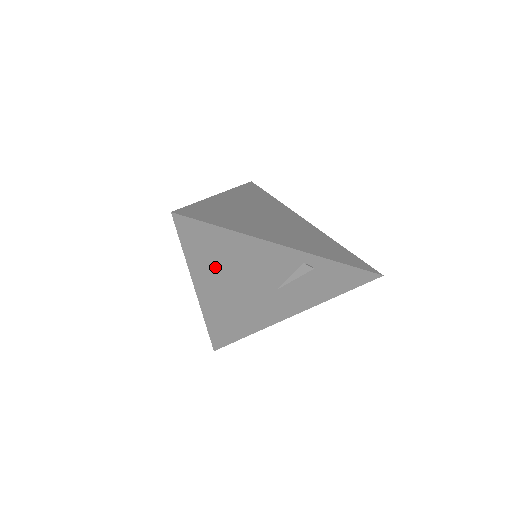
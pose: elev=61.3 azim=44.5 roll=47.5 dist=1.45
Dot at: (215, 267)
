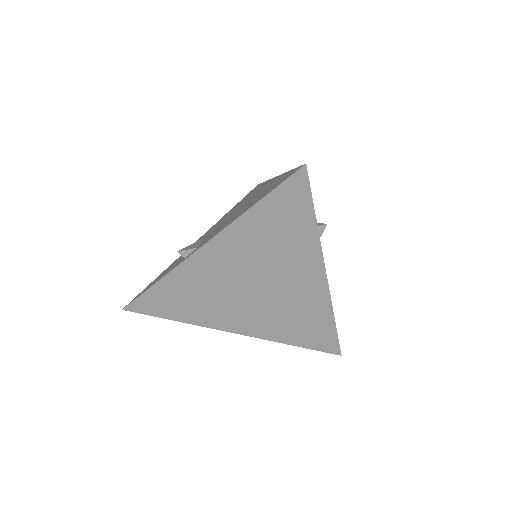
Dot at: occluded
